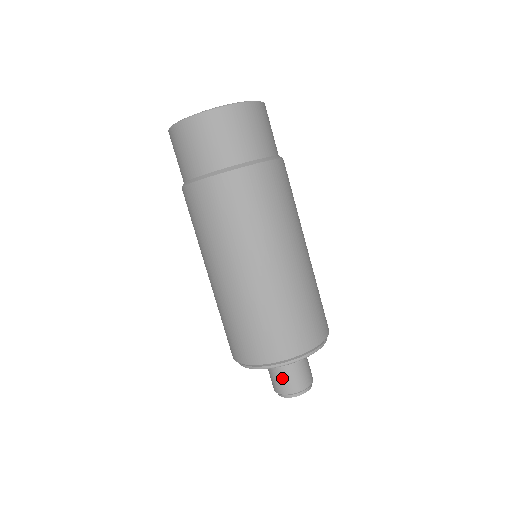
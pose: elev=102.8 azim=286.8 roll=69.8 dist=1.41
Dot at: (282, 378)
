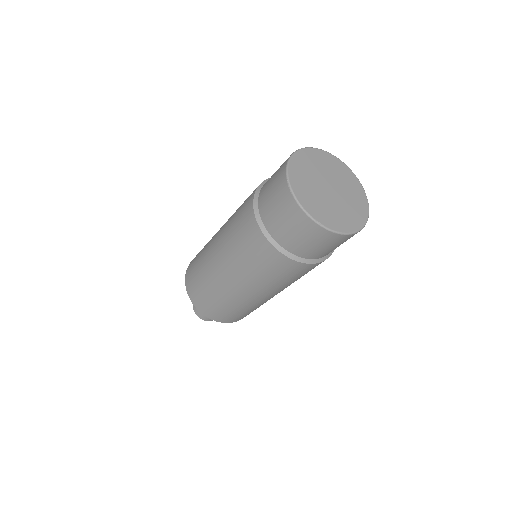
Dot at: occluded
